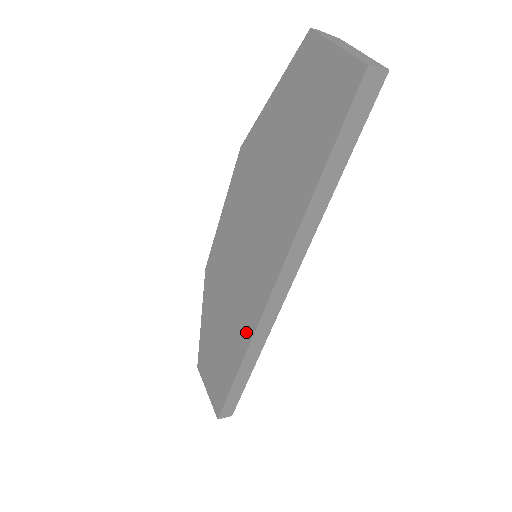
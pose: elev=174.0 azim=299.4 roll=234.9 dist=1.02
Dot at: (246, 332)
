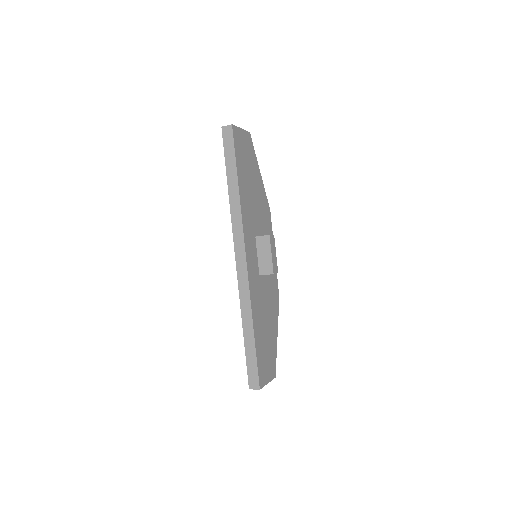
Dot at: occluded
